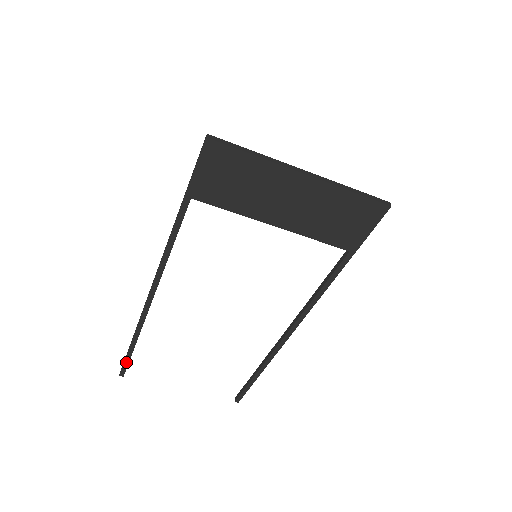
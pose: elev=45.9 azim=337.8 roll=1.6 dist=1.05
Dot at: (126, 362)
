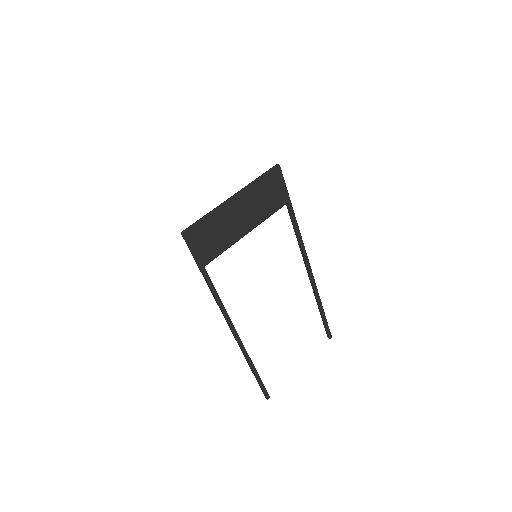
Dot at: (262, 387)
